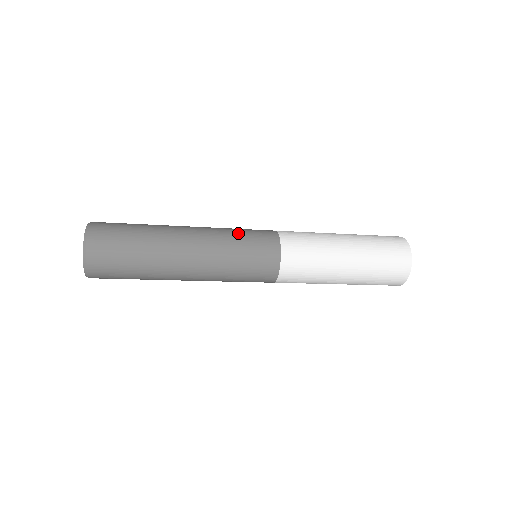
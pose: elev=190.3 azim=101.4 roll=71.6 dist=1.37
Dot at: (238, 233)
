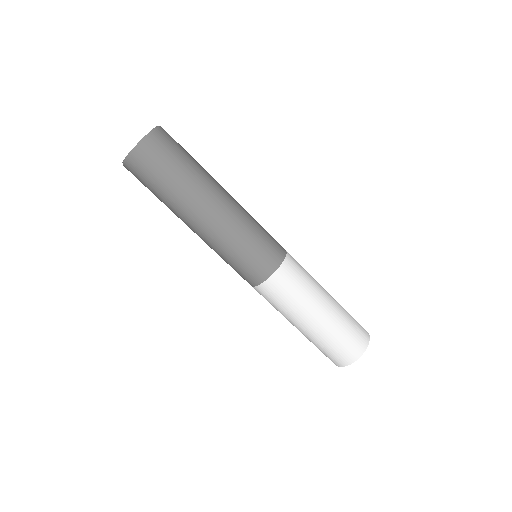
Dot at: occluded
